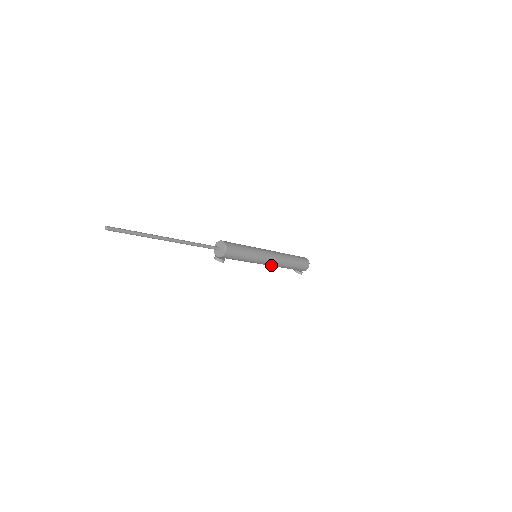
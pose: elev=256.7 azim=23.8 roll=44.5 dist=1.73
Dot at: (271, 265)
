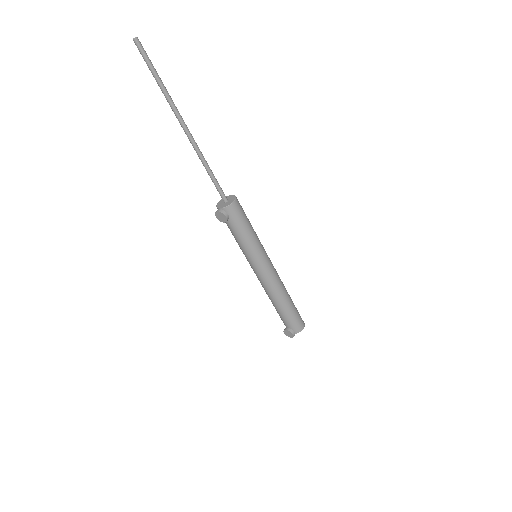
Dot at: (269, 283)
